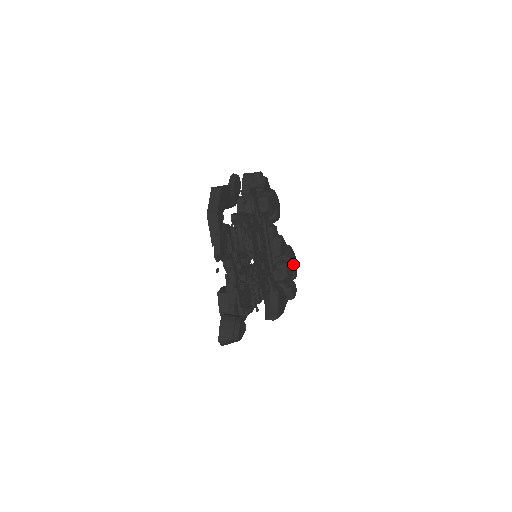
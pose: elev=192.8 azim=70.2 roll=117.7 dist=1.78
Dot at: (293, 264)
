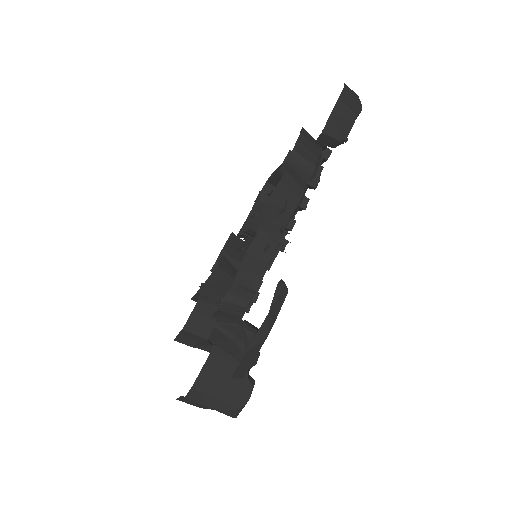
Dot at: occluded
